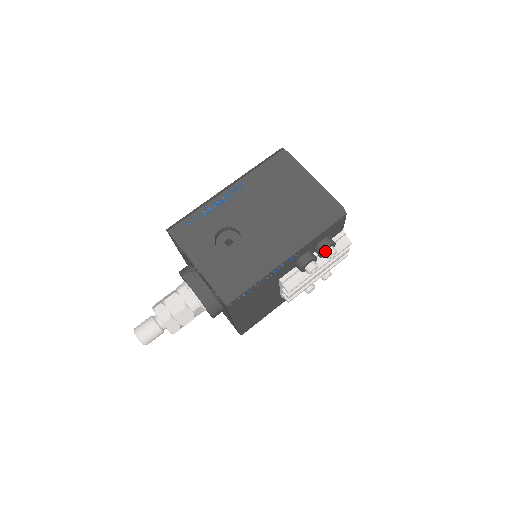
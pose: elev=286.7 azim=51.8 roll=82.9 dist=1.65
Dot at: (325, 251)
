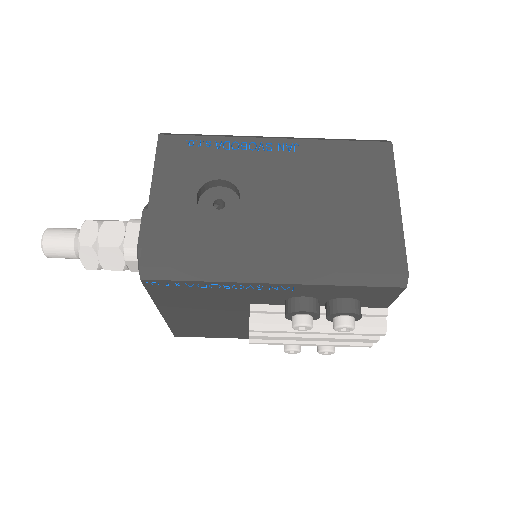
Dot at: (338, 315)
